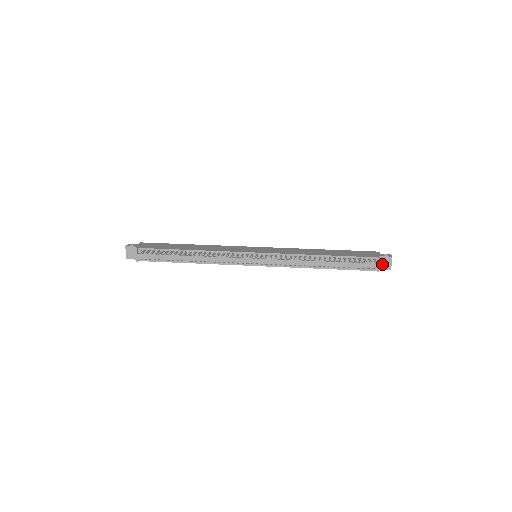
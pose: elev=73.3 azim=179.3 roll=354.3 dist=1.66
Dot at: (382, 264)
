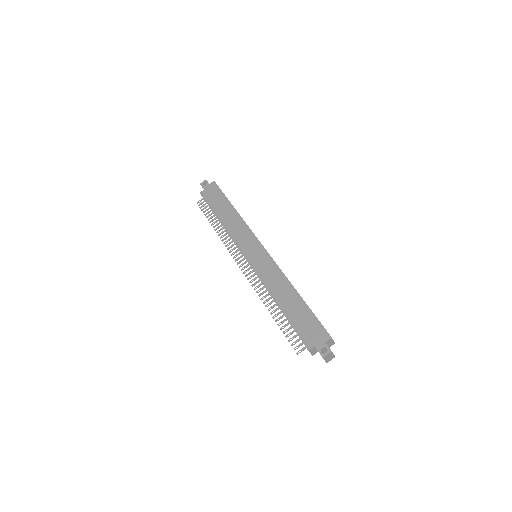
Dot at: occluded
